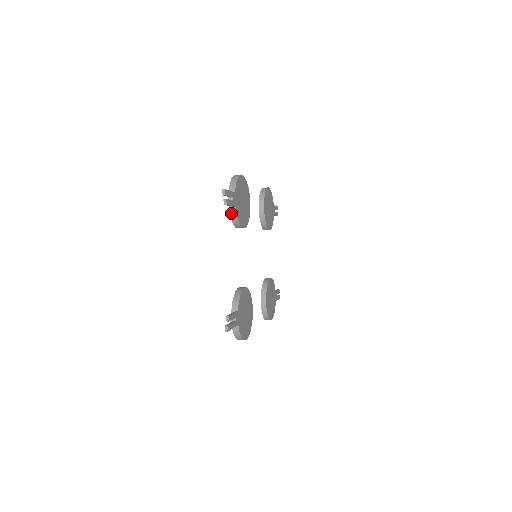
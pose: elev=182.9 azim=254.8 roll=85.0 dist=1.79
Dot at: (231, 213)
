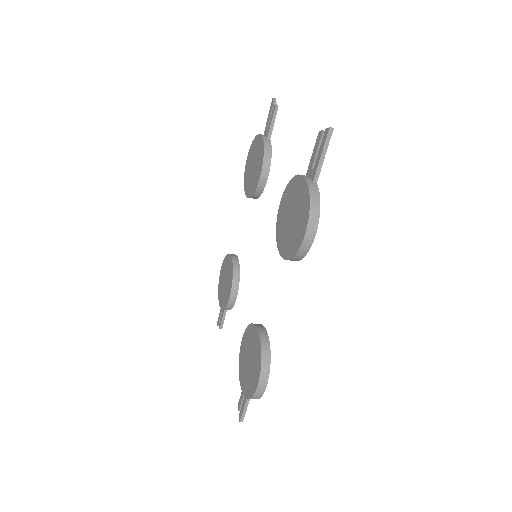
Dot at: (265, 143)
